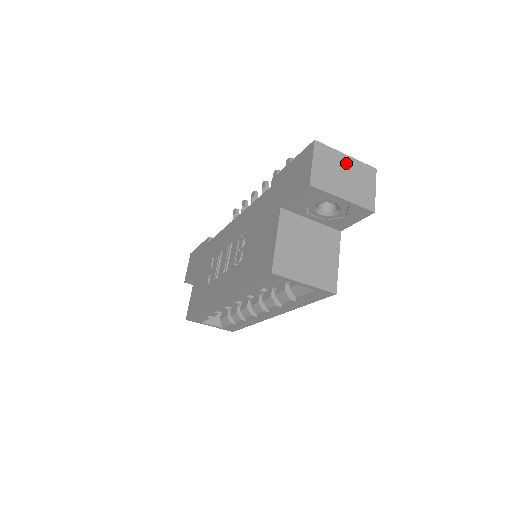
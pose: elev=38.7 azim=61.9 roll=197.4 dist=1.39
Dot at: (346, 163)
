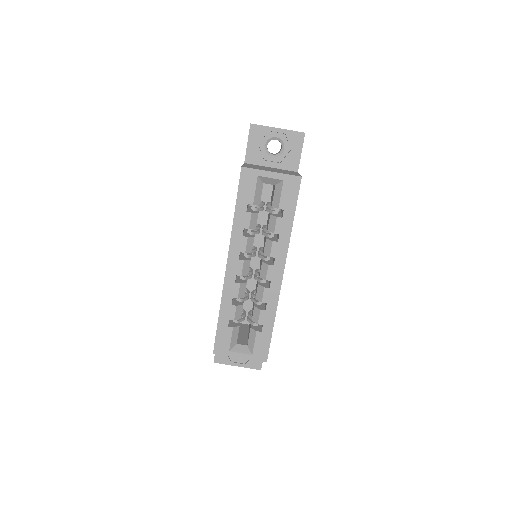
Dot at: occluded
